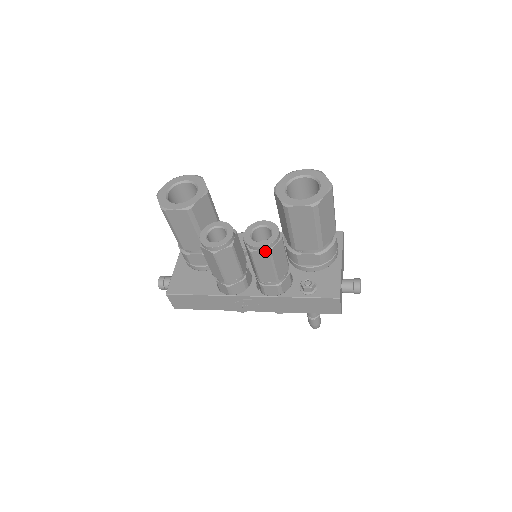
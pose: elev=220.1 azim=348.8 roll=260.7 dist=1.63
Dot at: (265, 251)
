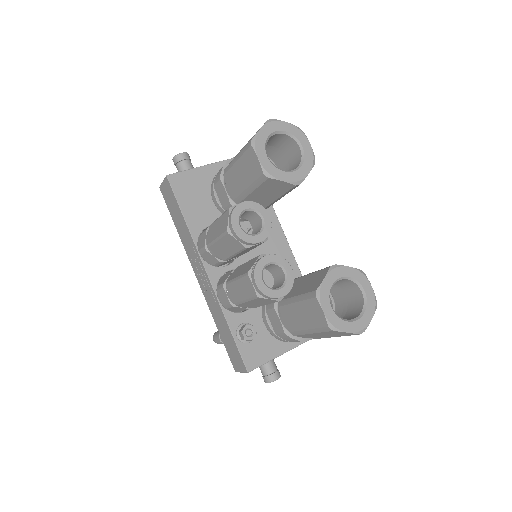
Dot at: (256, 291)
